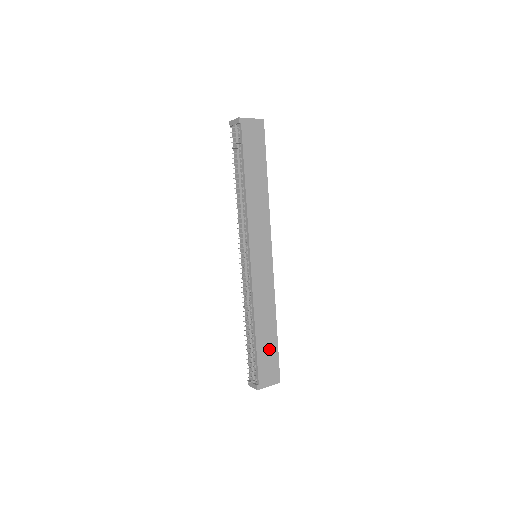
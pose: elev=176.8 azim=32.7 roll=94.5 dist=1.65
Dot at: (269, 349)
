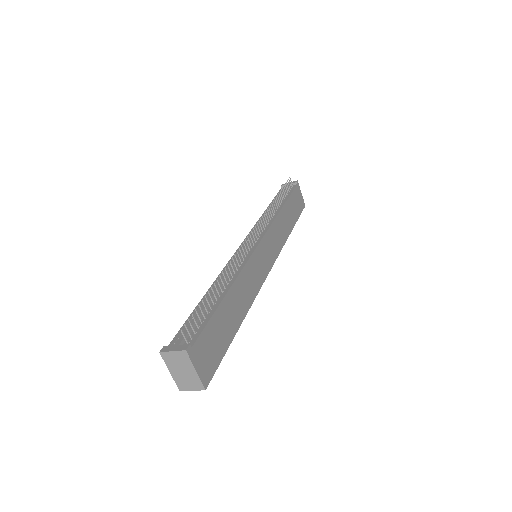
Dot at: (223, 332)
